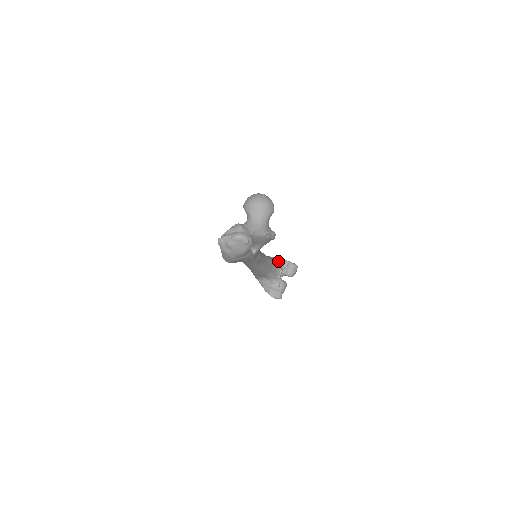
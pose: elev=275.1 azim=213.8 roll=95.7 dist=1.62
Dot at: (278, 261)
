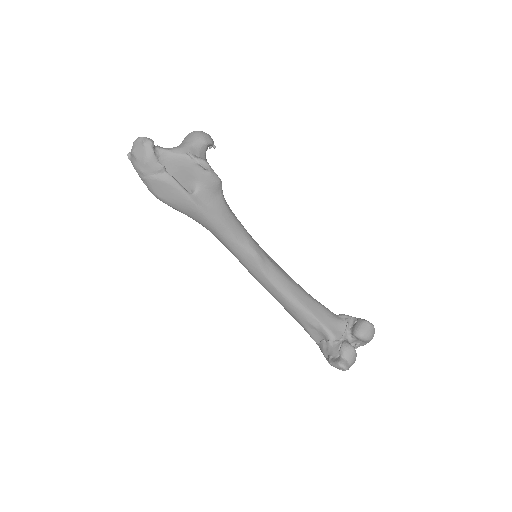
Dot at: (343, 317)
